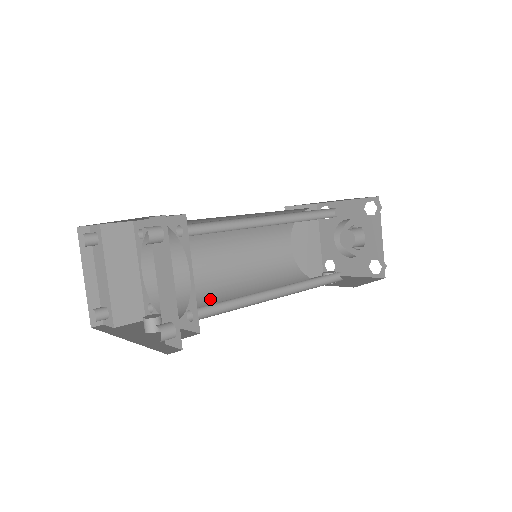
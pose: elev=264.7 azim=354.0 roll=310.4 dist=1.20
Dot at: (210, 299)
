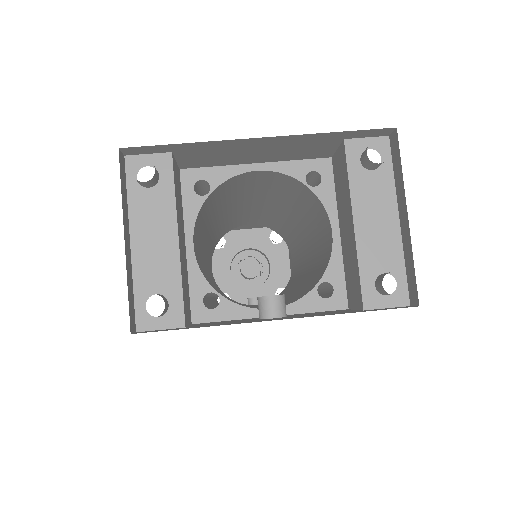
Dot at: occluded
